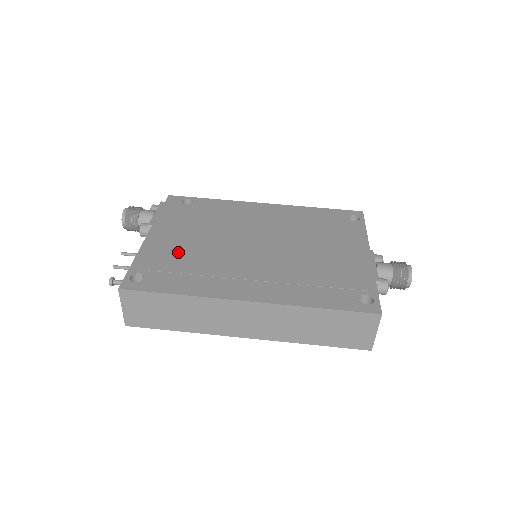
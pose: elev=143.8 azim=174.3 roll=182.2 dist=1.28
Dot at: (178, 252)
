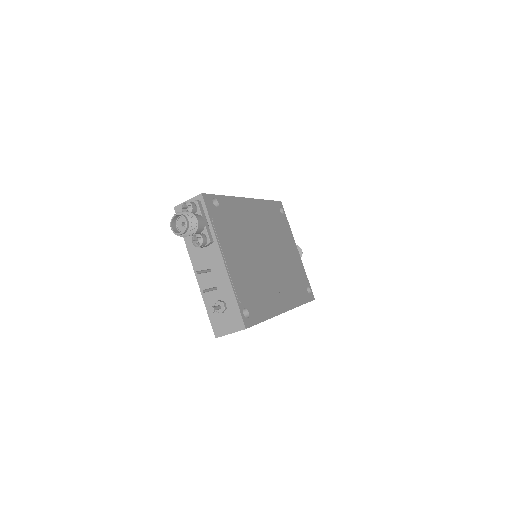
Dot at: (247, 277)
